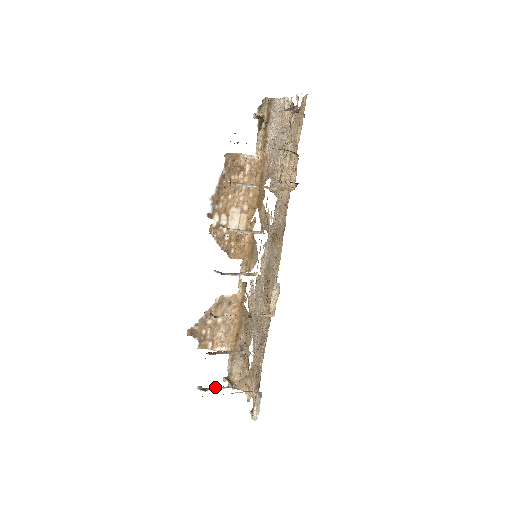
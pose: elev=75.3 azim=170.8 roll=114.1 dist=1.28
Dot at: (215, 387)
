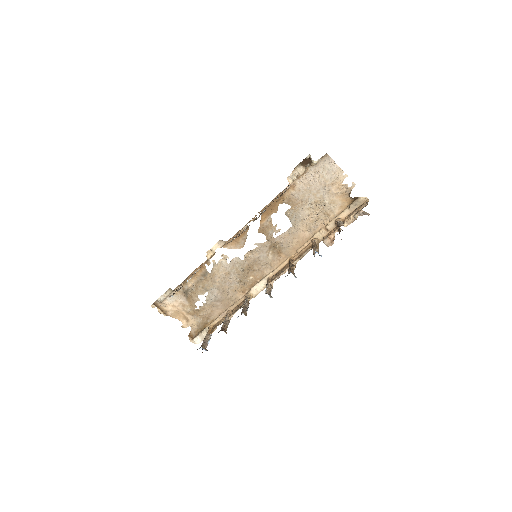
Dot at: (206, 342)
